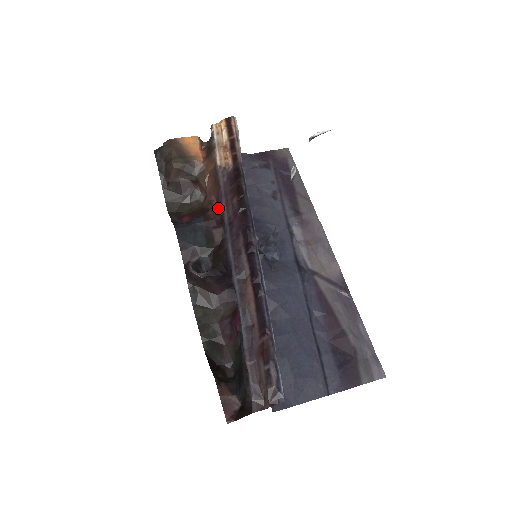
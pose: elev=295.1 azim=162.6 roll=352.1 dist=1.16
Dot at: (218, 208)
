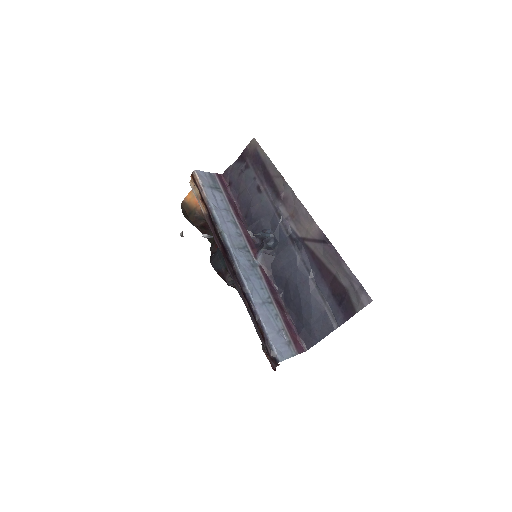
Dot at: occluded
